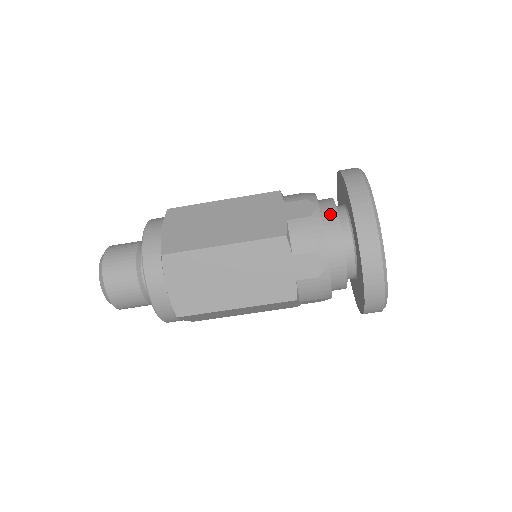
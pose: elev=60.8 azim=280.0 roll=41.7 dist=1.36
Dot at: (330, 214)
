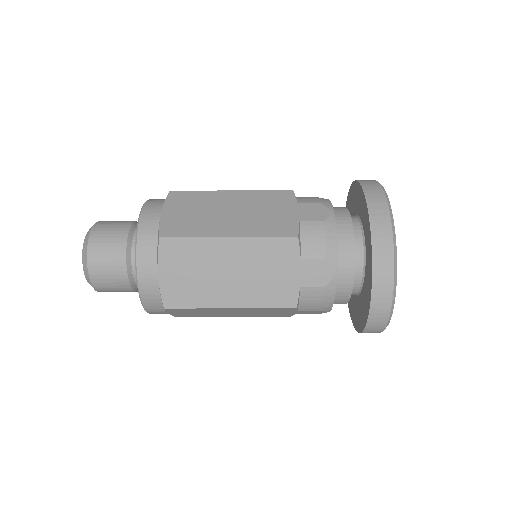
Dot at: (344, 222)
